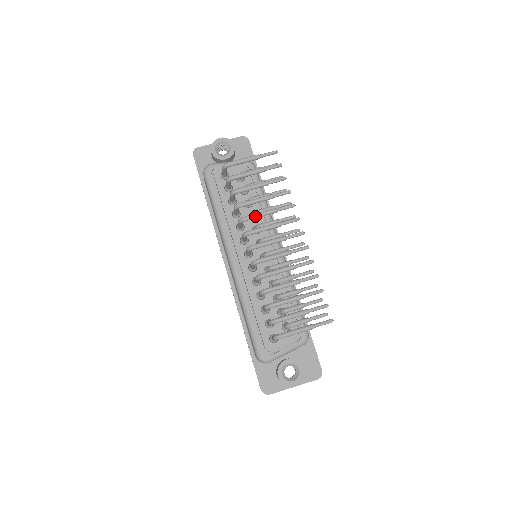
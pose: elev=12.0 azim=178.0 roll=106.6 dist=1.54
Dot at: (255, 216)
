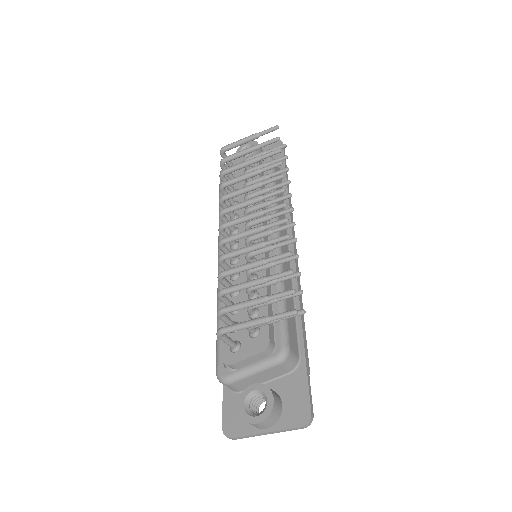
Dot at: (234, 192)
